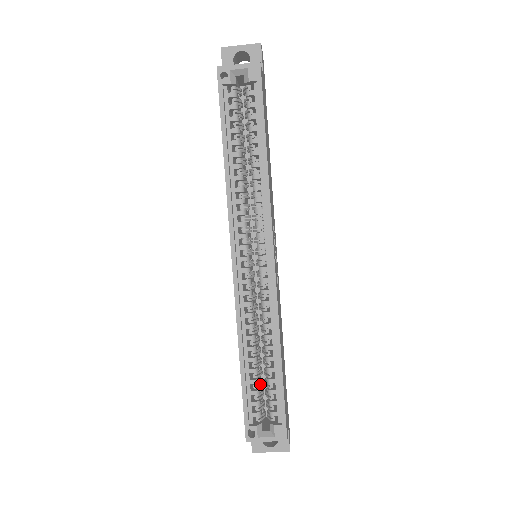
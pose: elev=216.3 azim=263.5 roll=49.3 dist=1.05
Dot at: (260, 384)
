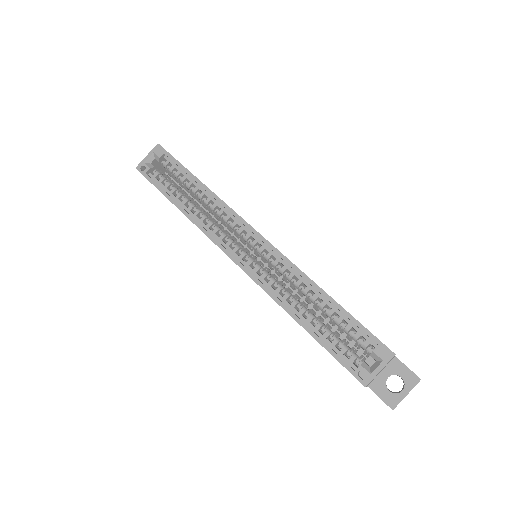
Dot at: (336, 335)
